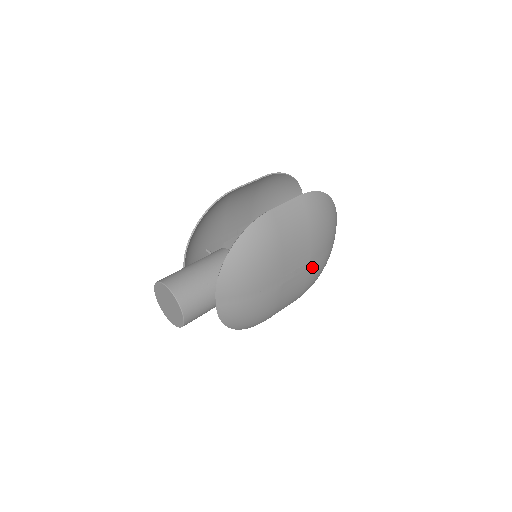
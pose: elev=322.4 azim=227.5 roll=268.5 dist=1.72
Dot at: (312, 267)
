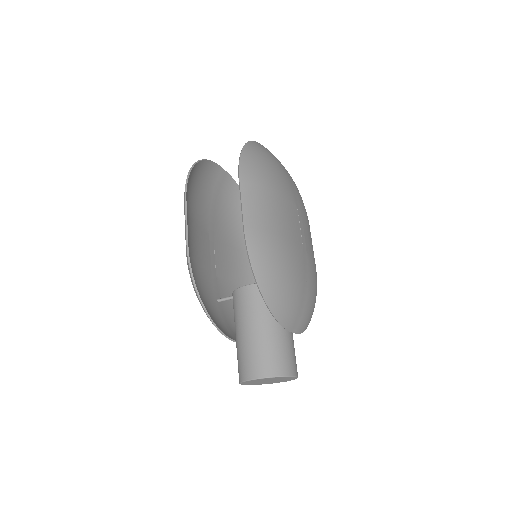
Dot at: (300, 207)
